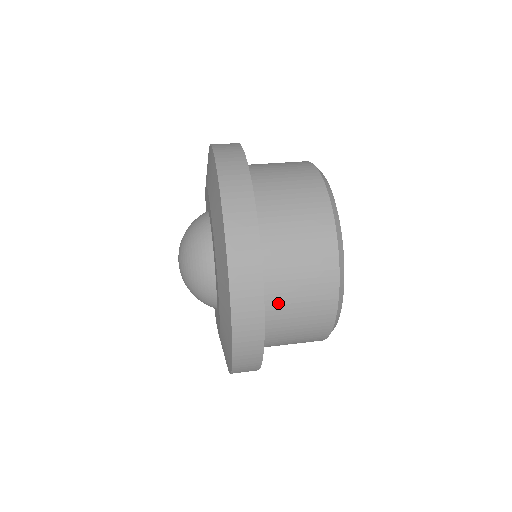
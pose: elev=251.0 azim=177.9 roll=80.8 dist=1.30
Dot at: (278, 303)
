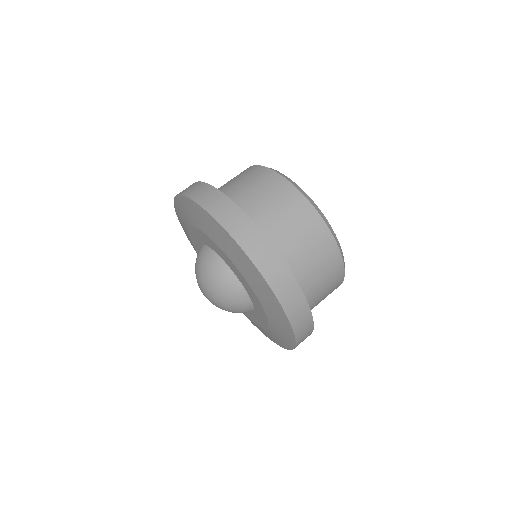
Dot at: occluded
